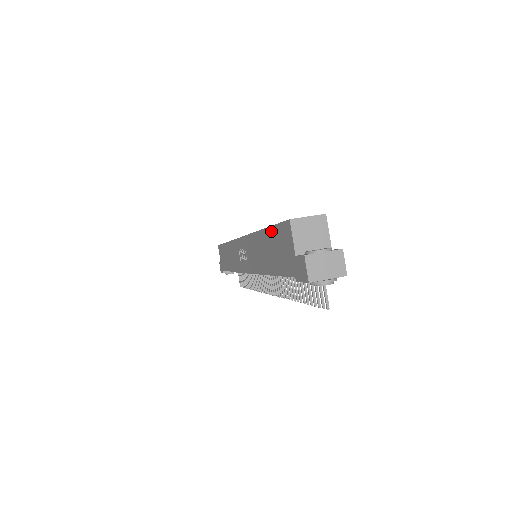
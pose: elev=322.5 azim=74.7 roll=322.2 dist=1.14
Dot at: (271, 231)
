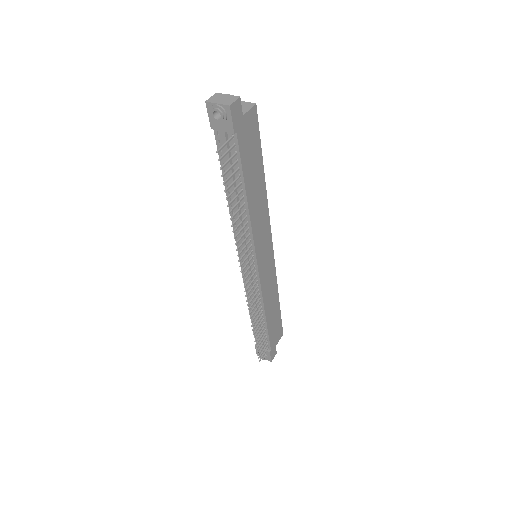
Dot at: occluded
